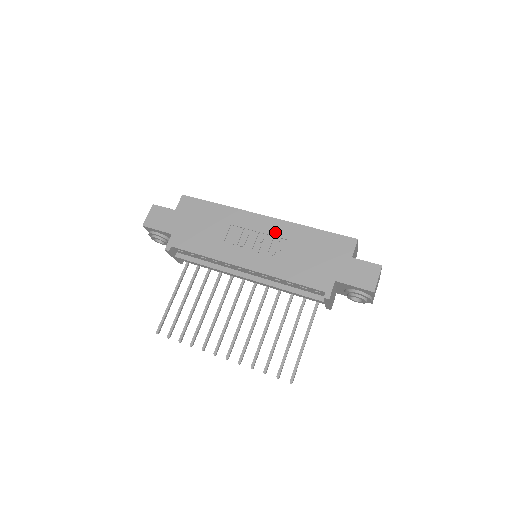
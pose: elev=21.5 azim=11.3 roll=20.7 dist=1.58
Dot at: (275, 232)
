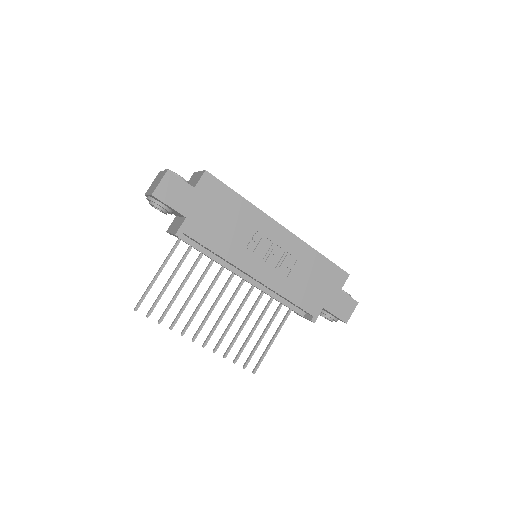
Dot at: (289, 248)
